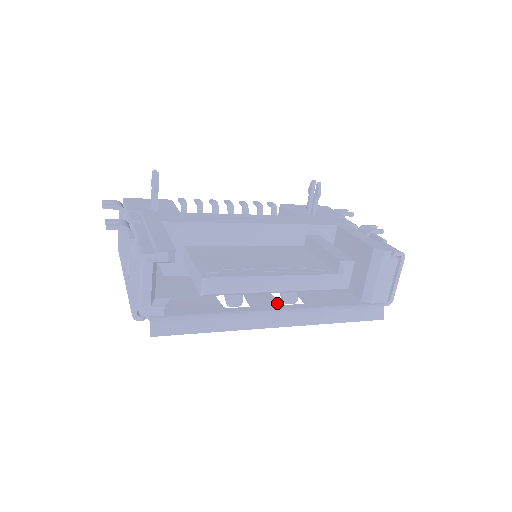
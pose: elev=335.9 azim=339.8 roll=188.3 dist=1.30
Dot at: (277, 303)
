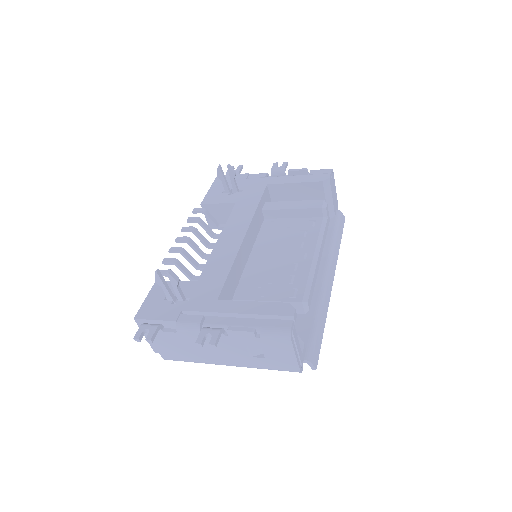
Dot at: occluded
